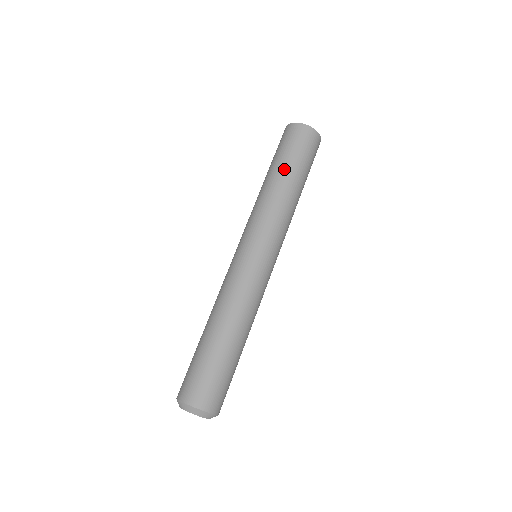
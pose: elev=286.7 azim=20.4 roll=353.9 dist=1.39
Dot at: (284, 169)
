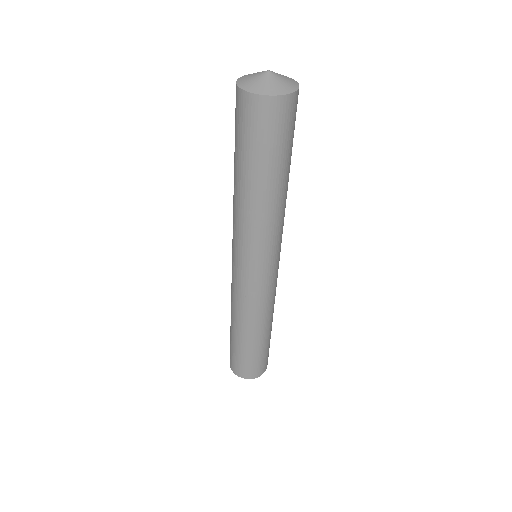
Dot at: (277, 175)
